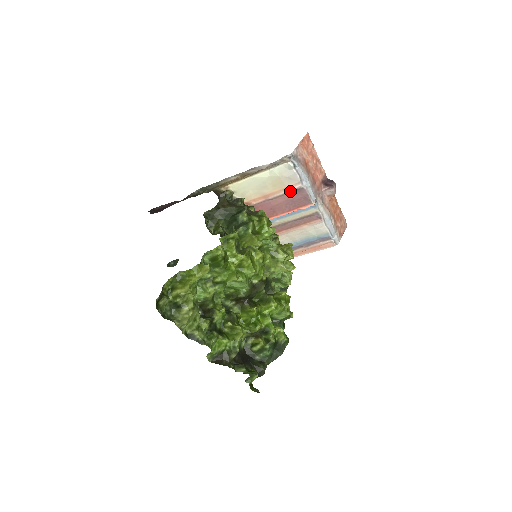
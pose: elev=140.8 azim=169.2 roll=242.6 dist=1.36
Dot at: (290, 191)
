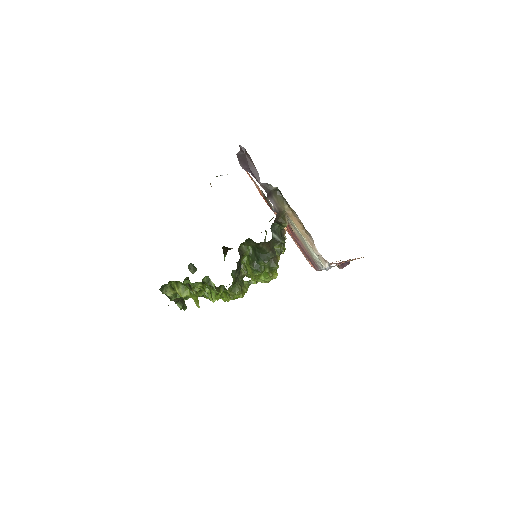
Dot at: (313, 260)
